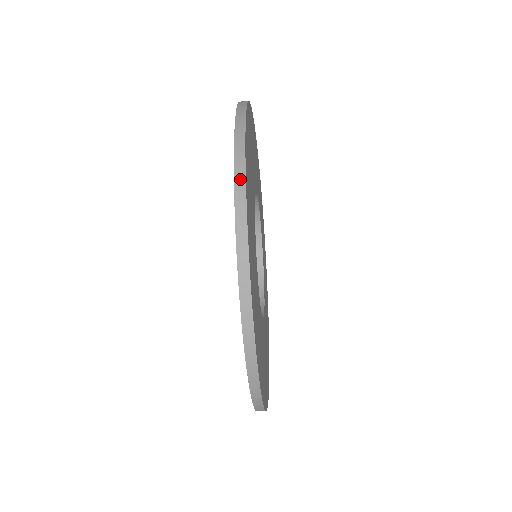
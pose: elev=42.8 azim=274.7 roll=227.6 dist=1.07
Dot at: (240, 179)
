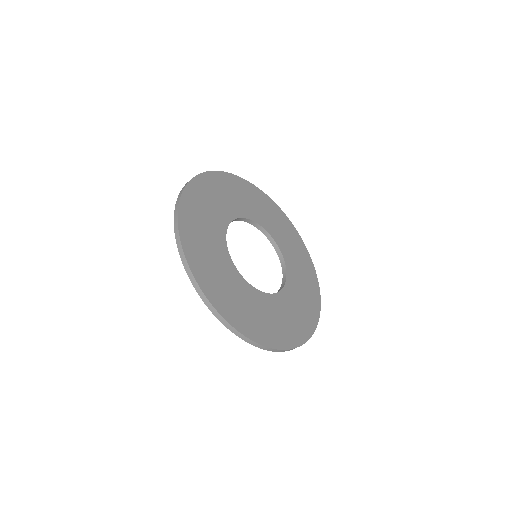
Dot at: (224, 322)
